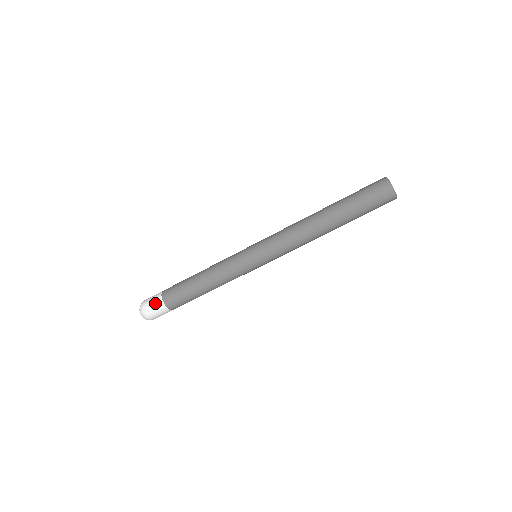
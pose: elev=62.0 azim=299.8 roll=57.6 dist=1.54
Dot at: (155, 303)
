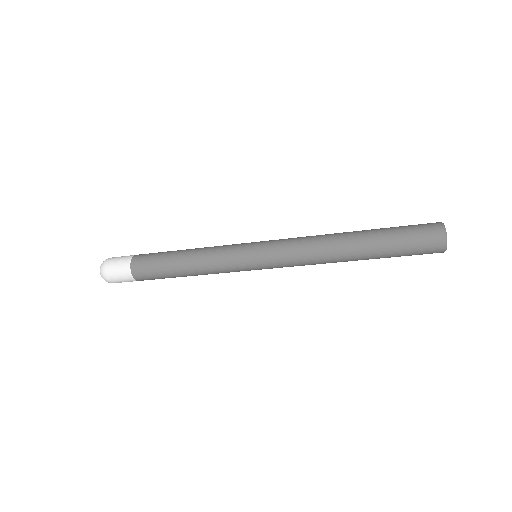
Dot at: (121, 272)
